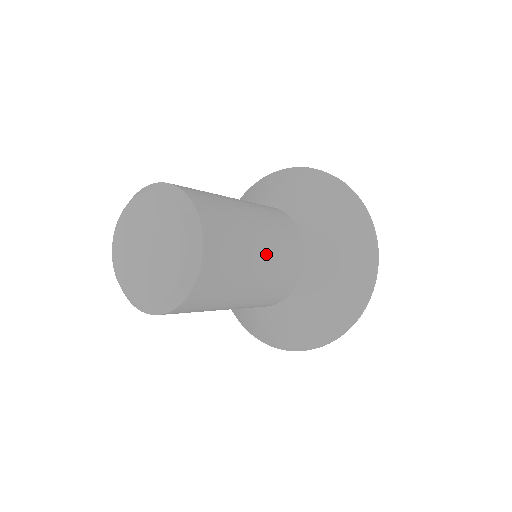
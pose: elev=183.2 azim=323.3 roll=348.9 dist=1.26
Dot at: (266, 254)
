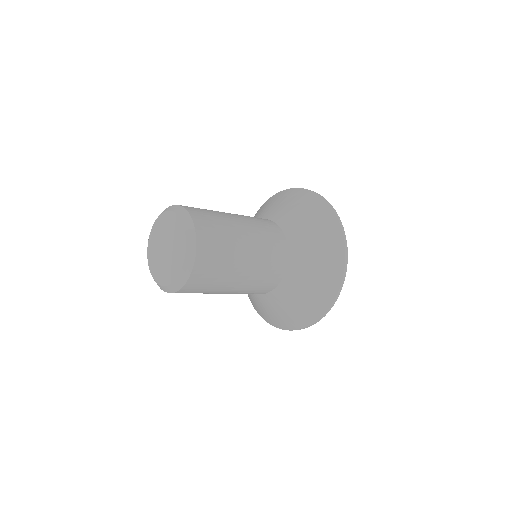
Dot at: (244, 278)
